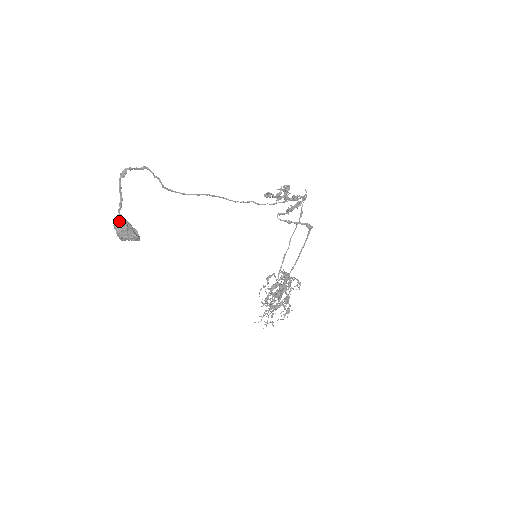
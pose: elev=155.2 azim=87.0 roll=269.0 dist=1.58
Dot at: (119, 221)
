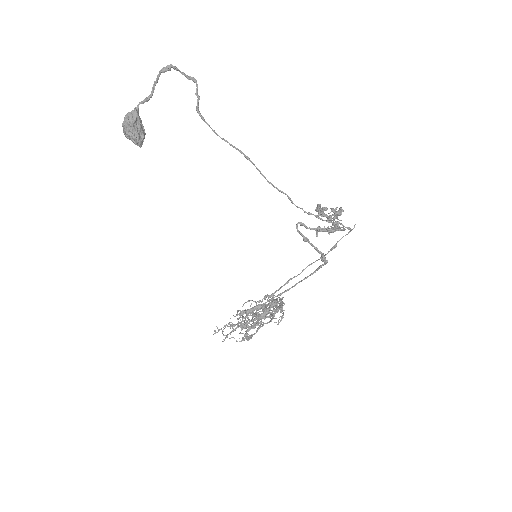
Dot at: (132, 113)
